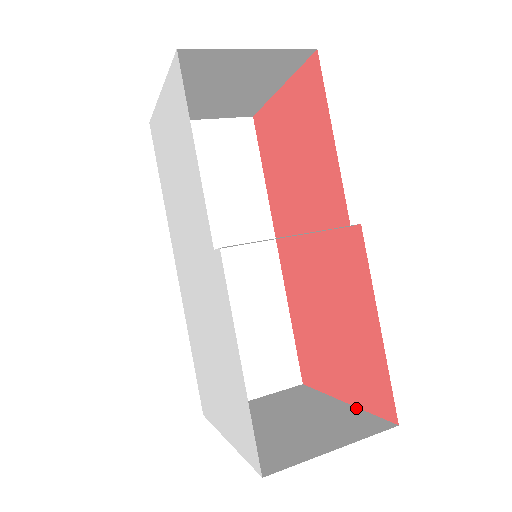
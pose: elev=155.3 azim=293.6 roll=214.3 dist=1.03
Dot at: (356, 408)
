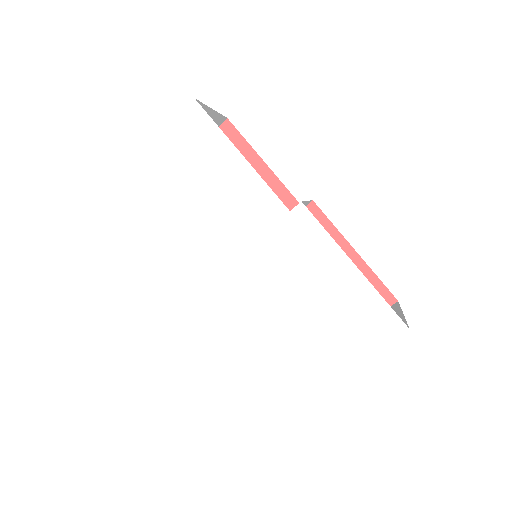
Dot at: occluded
